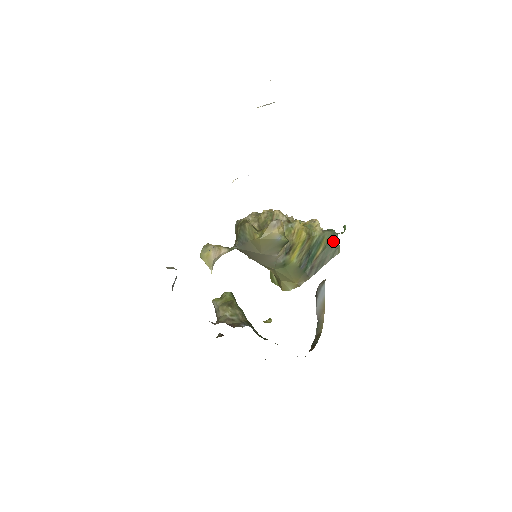
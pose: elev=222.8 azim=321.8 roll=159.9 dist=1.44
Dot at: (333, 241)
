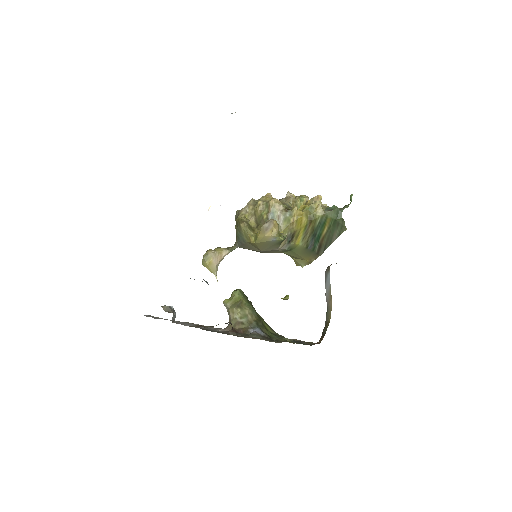
Dot at: (337, 219)
